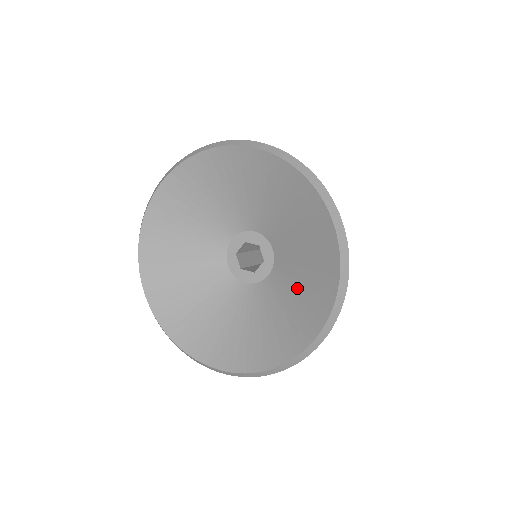
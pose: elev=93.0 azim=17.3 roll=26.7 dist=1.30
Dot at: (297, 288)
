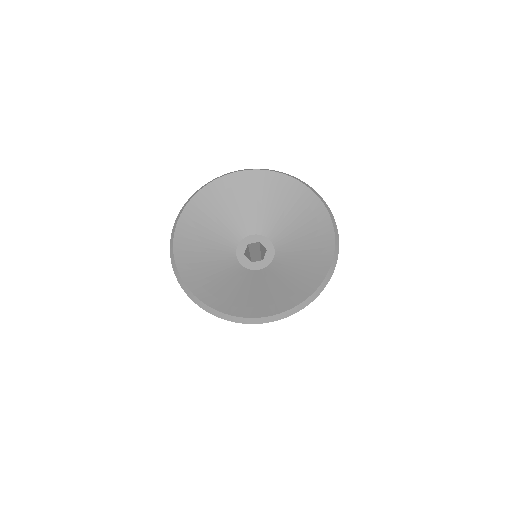
Dot at: (302, 246)
